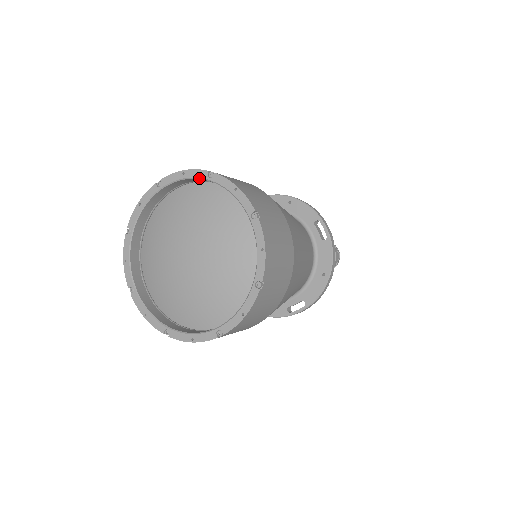
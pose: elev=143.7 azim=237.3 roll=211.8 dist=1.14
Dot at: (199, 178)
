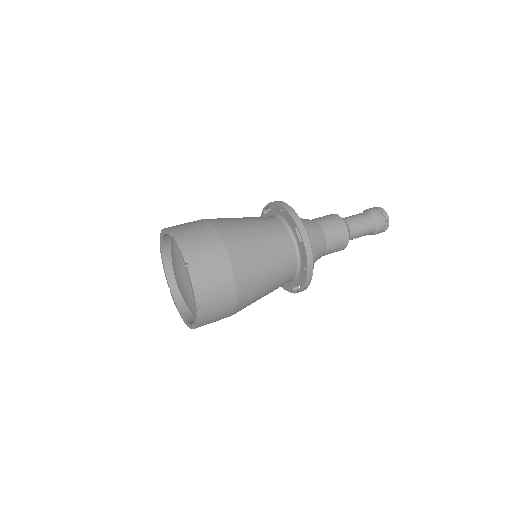
Dot at: occluded
